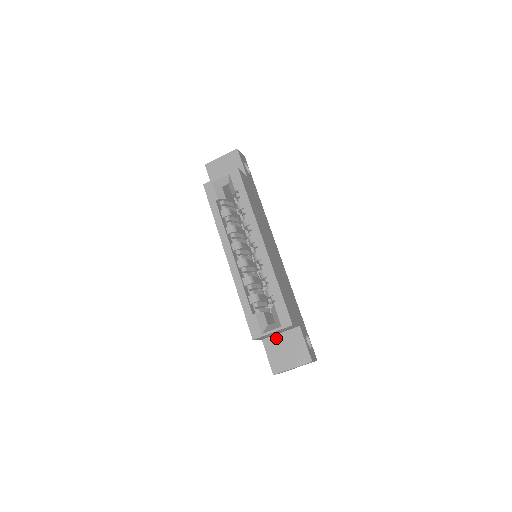
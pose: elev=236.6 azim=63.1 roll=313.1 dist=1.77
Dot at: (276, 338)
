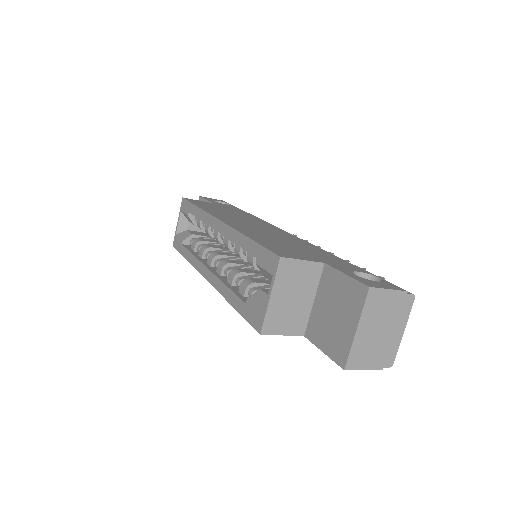
Dot at: (314, 313)
